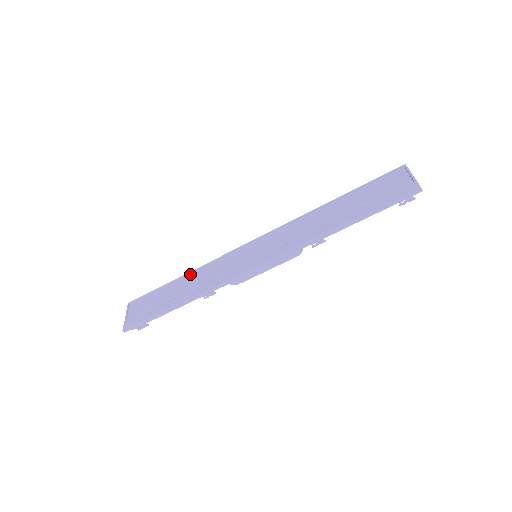
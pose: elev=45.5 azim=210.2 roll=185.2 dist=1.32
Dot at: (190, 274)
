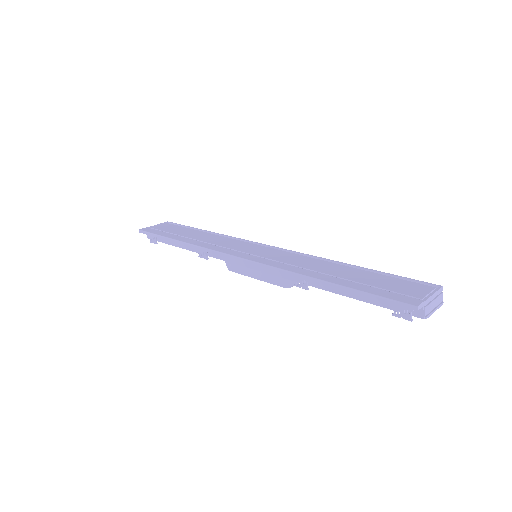
Dot at: (213, 233)
